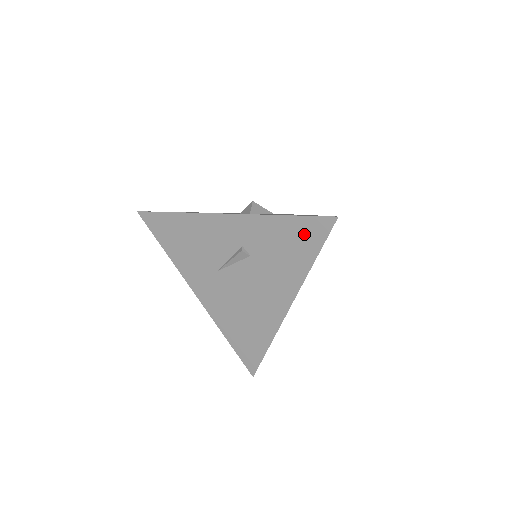
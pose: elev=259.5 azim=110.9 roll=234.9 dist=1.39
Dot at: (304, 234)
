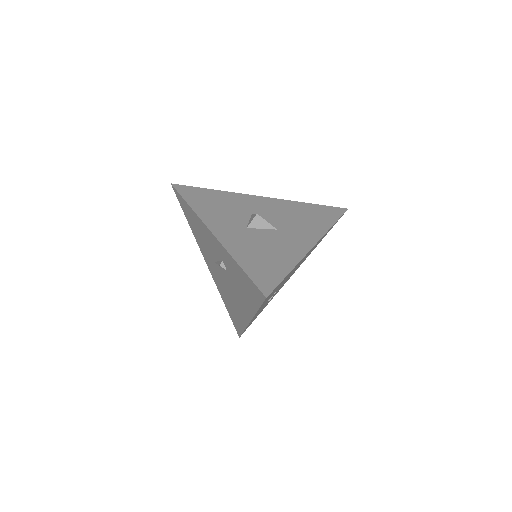
Dot at: (251, 288)
